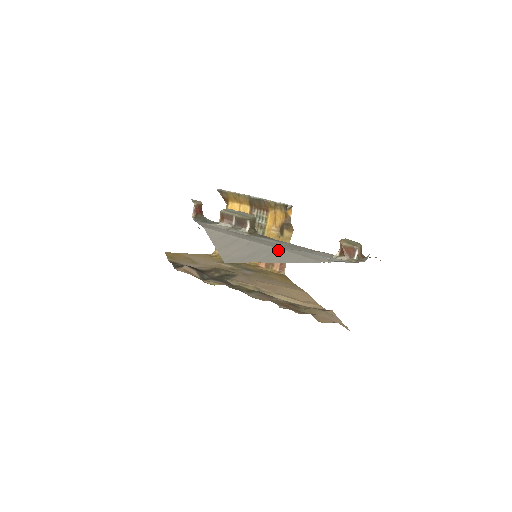
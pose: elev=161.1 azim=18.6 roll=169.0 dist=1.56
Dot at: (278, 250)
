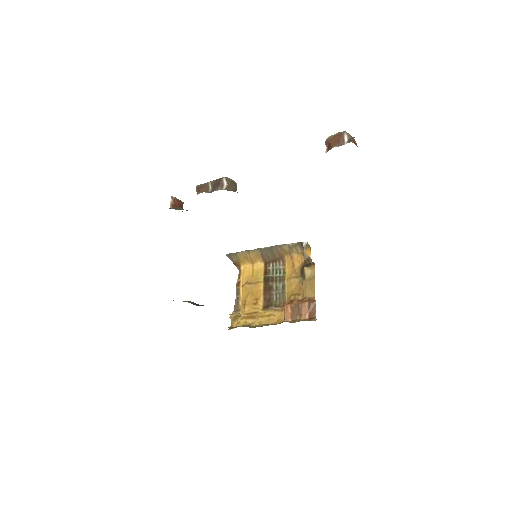
Dot at: occluded
